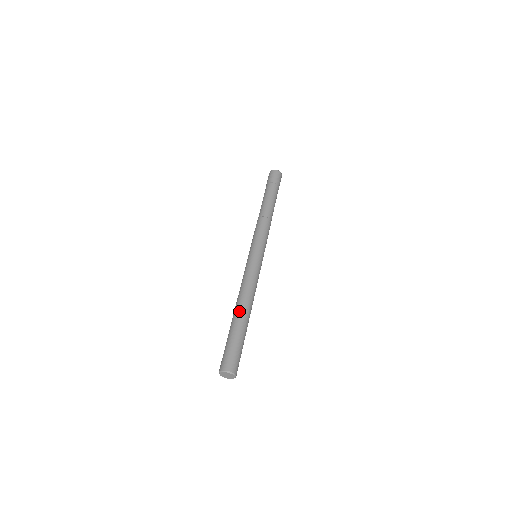
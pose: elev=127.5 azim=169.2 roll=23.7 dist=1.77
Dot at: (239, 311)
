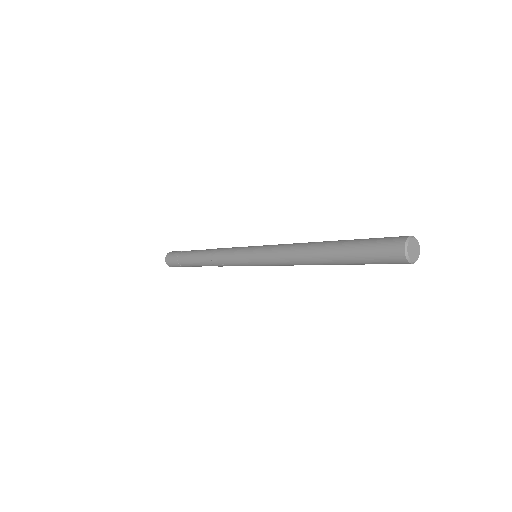
Dot at: (326, 241)
